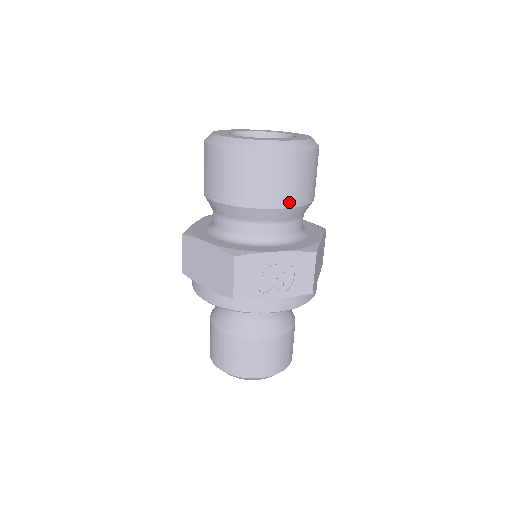
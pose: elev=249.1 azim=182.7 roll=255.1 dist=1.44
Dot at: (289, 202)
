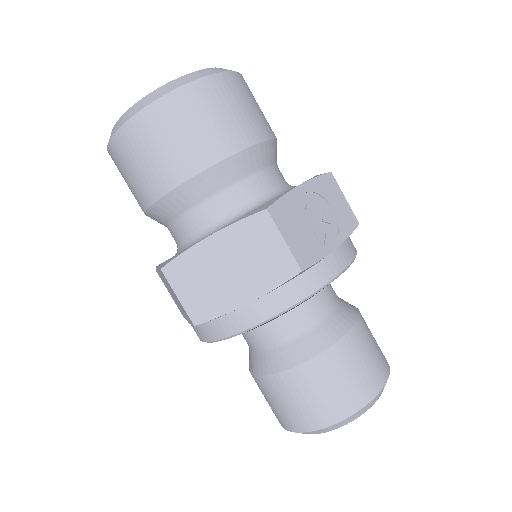
Dot at: (265, 132)
